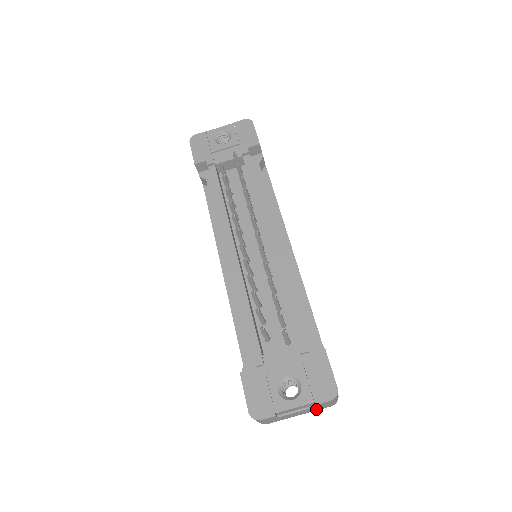
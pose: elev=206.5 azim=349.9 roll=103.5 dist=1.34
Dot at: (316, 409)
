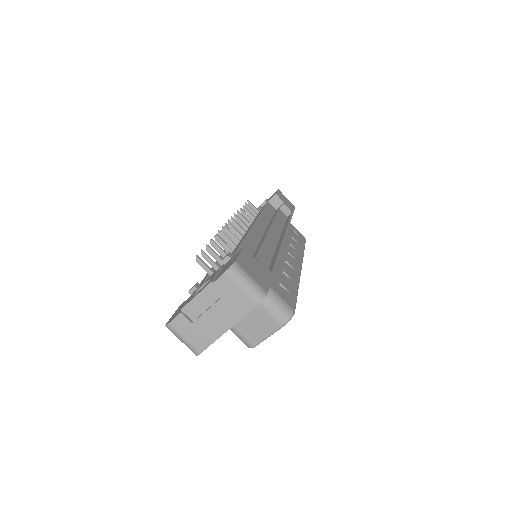
Dot at: (237, 310)
